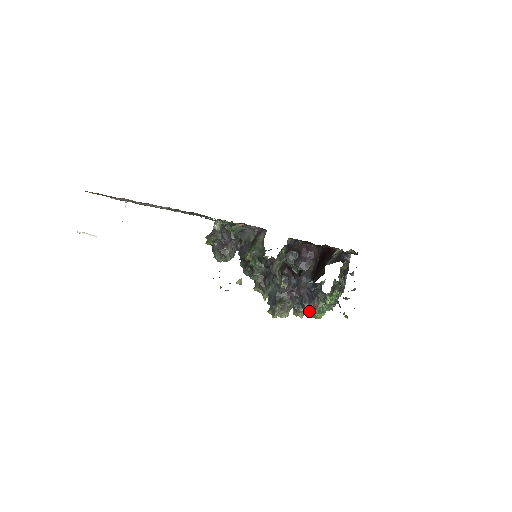
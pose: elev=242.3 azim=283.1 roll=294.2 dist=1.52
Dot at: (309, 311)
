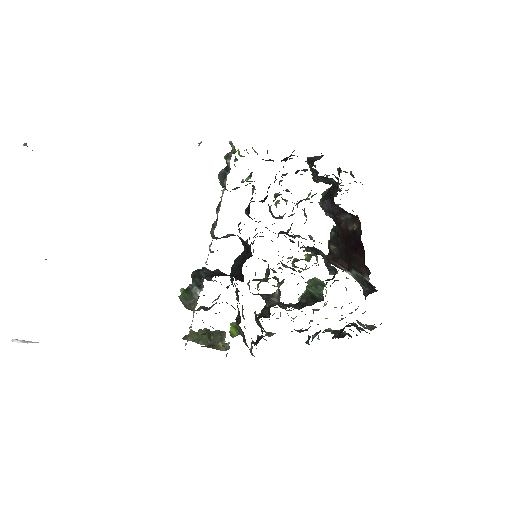
Dot at: occluded
